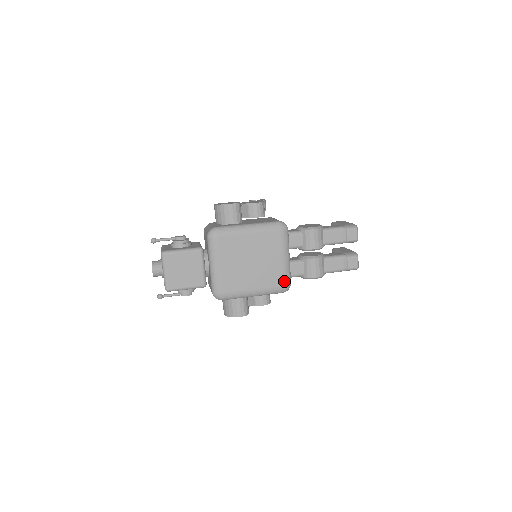
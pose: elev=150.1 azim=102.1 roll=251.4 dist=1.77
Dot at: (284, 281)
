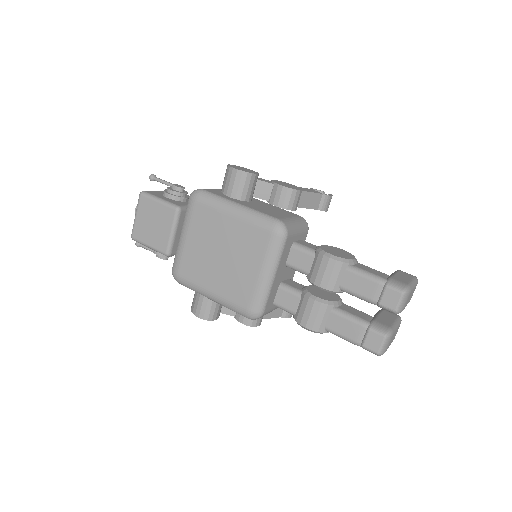
Dot at: (251, 303)
